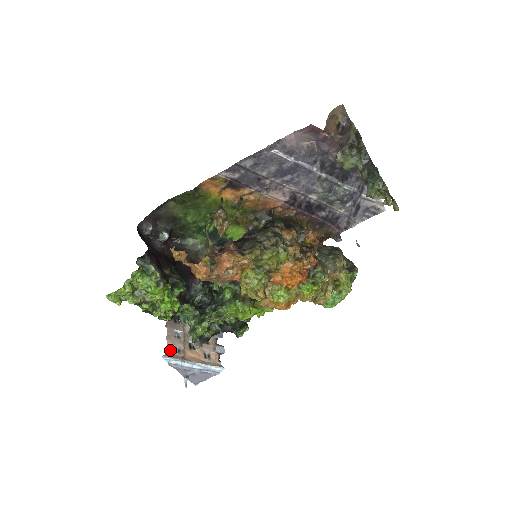
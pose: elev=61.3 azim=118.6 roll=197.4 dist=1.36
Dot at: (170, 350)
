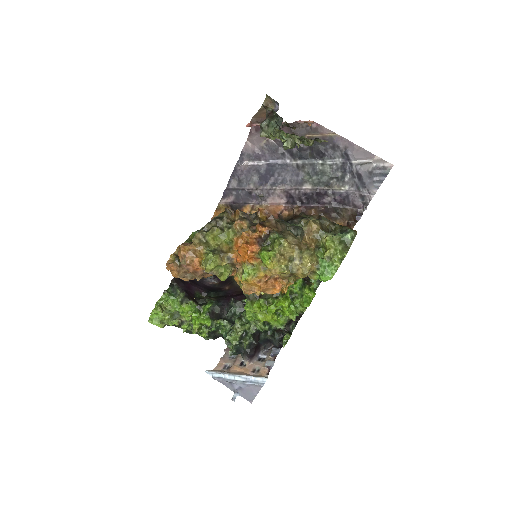
Dot at: (219, 367)
